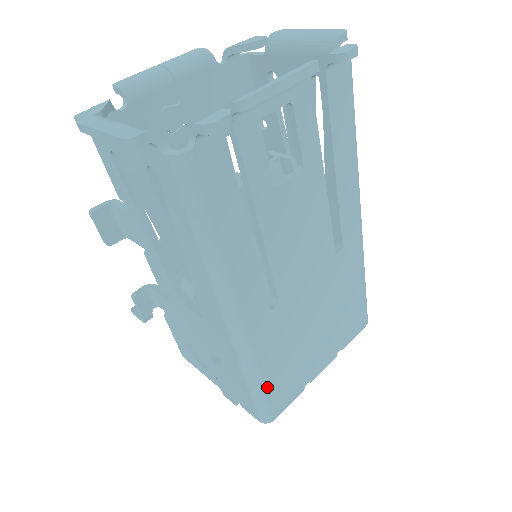
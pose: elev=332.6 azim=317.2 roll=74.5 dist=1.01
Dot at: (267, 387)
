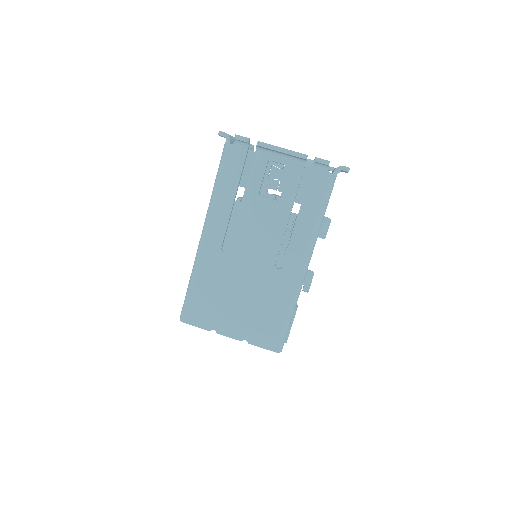
Dot at: (194, 294)
